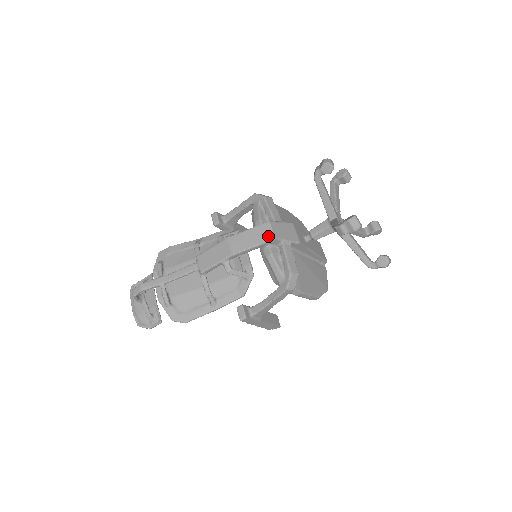
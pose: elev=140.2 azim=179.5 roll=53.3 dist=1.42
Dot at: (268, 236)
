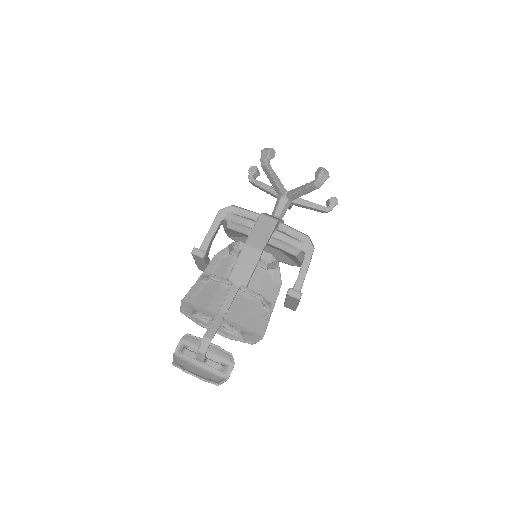
Dot at: (272, 222)
